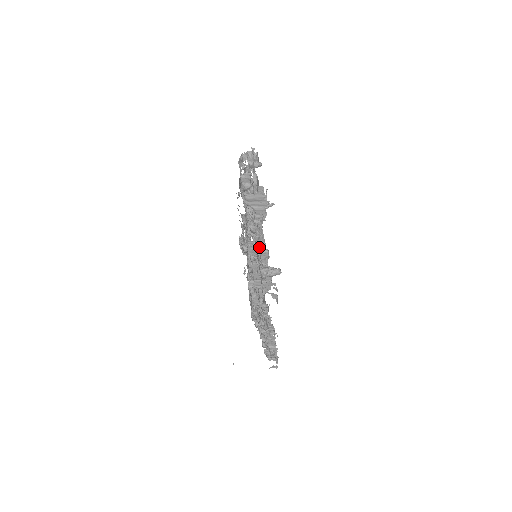
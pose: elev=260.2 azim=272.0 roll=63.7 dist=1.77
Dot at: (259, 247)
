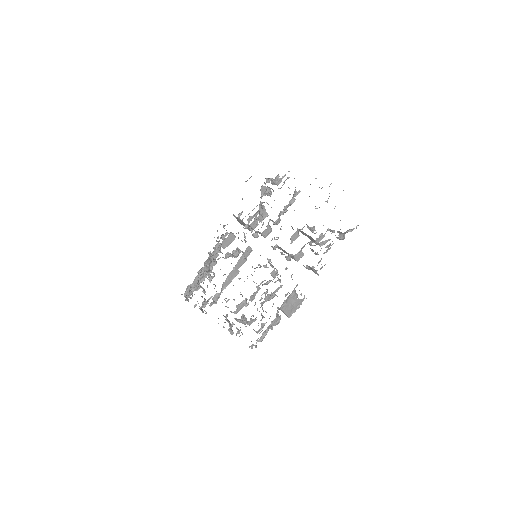
Dot at: occluded
